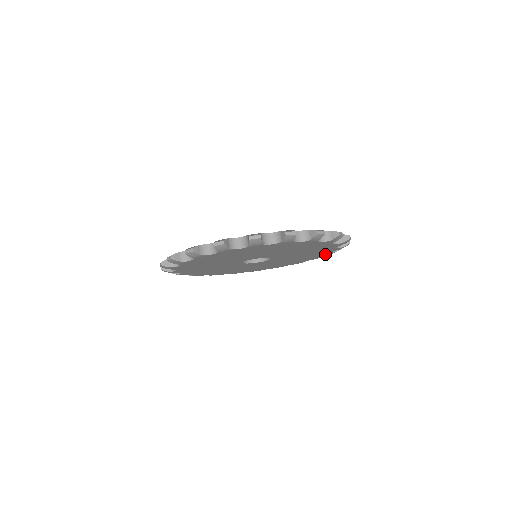
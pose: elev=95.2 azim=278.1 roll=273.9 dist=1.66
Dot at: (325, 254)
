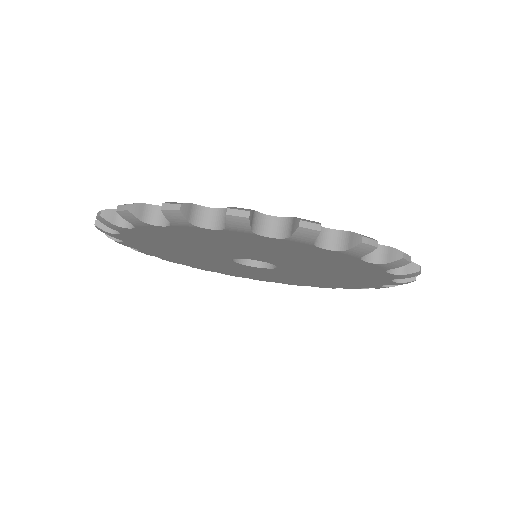
Dot at: (369, 286)
